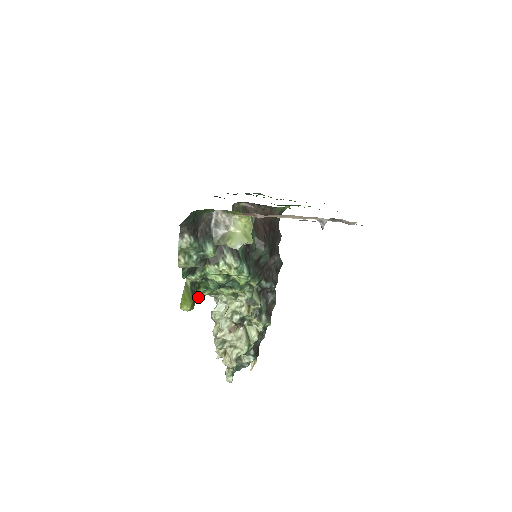
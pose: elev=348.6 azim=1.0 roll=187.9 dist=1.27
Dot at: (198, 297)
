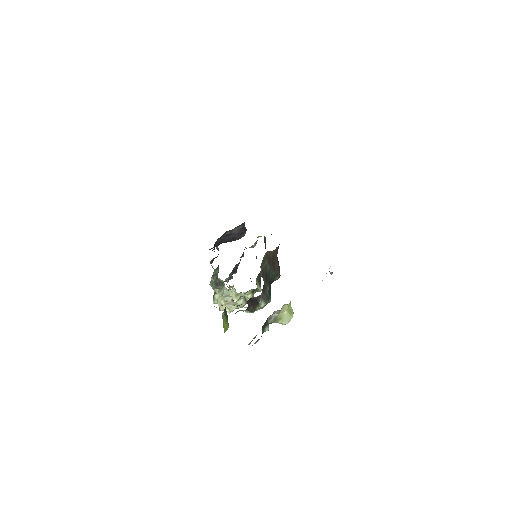
Dot at: occluded
